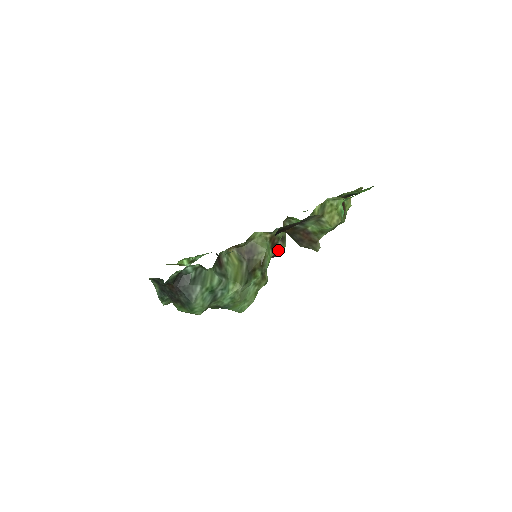
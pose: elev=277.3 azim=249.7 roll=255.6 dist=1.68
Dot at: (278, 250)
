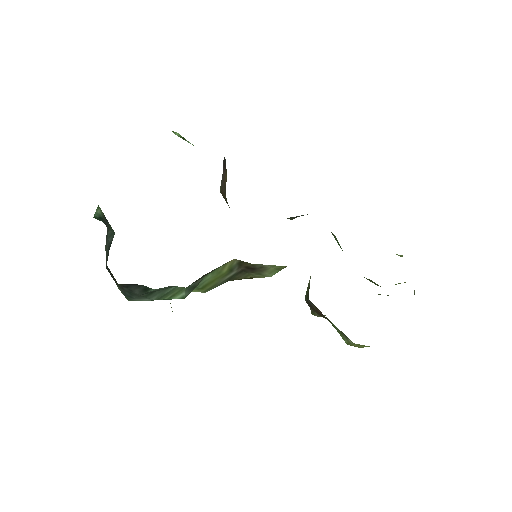
Dot at: (291, 218)
